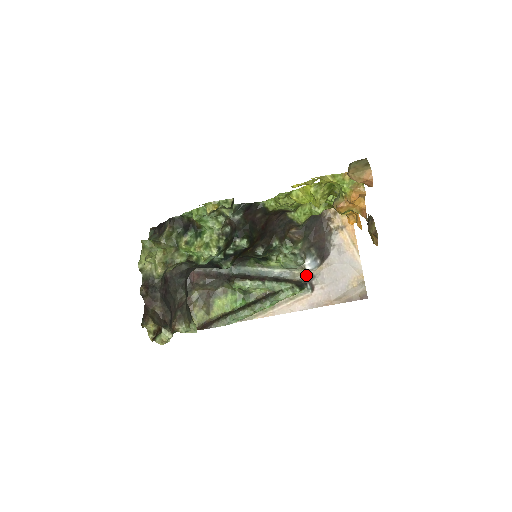
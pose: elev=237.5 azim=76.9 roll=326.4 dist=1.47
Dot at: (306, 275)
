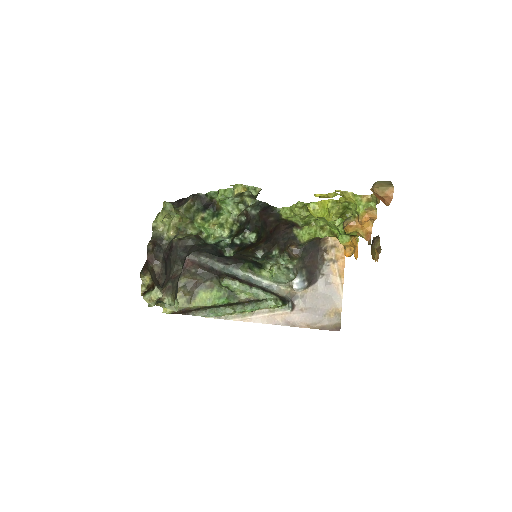
Dot at: (291, 294)
